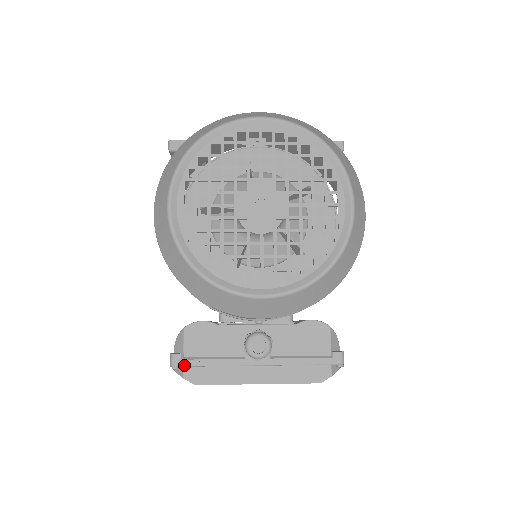
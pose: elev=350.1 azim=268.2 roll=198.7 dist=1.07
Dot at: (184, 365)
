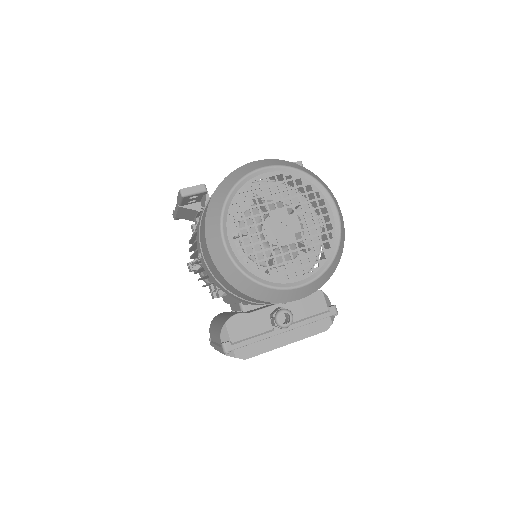
Dot at: (234, 348)
